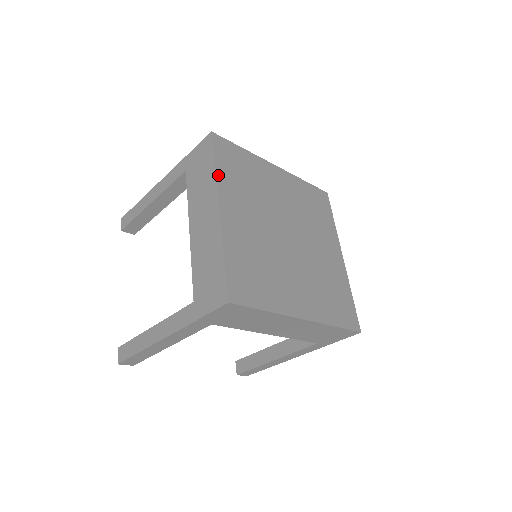
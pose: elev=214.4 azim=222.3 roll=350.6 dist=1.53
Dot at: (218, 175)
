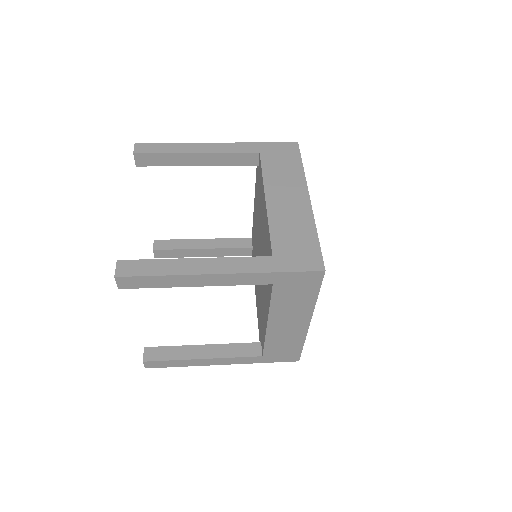
Dot at: (316, 301)
